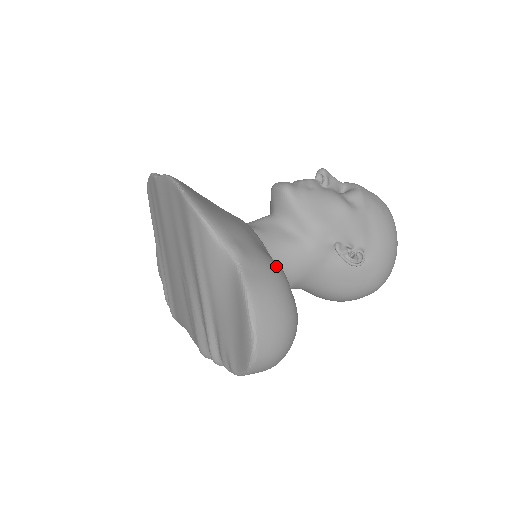
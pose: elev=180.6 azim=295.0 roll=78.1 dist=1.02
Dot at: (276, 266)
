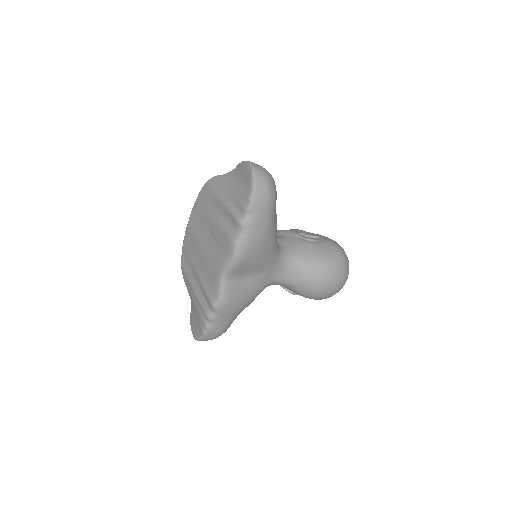
Dot at: occluded
